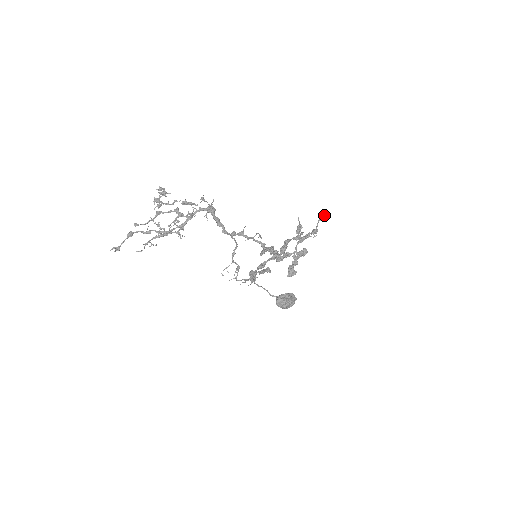
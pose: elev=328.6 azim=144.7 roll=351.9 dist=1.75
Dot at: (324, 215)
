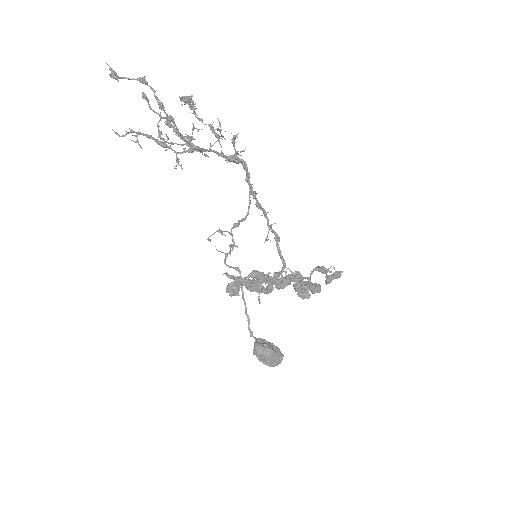
Dot at: occluded
